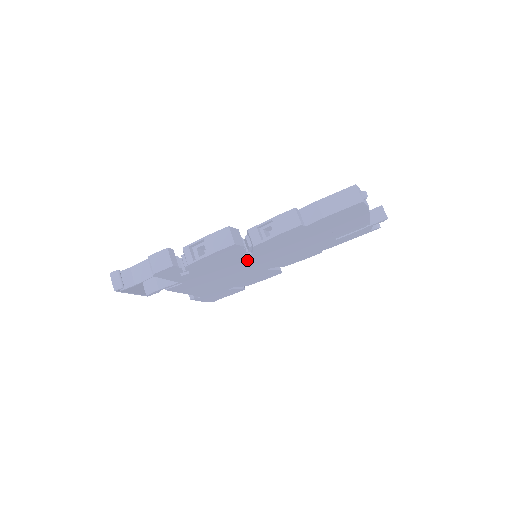
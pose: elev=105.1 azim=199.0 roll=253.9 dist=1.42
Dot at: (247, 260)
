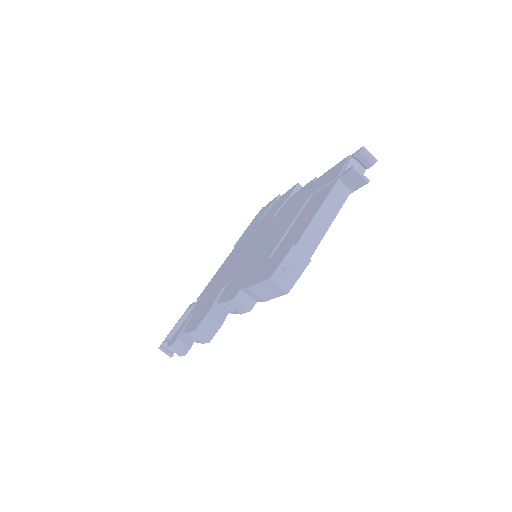
Dot at: occluded
